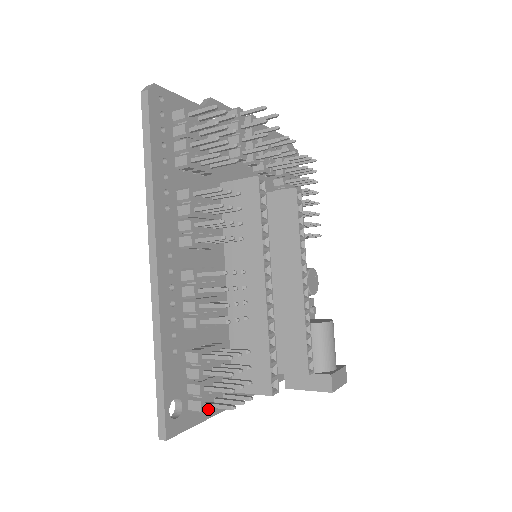
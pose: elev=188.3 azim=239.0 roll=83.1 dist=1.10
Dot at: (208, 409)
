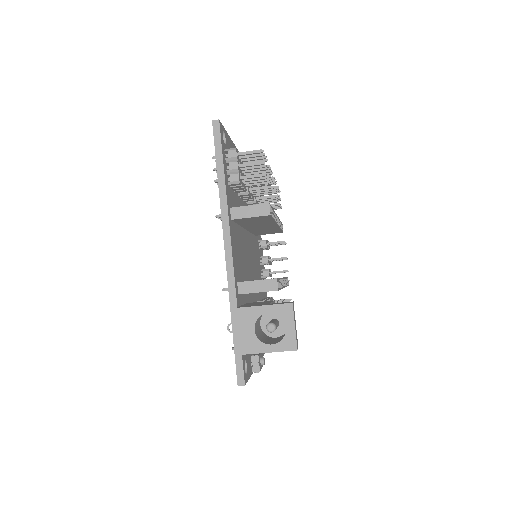
Dot at: (237, 156)
